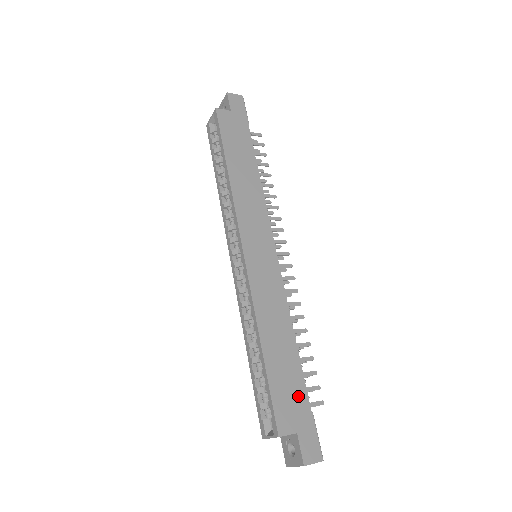
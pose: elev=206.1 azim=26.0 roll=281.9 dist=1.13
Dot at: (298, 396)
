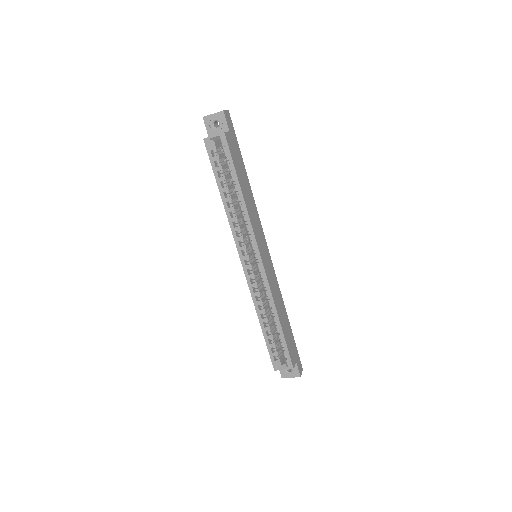
Dot at: (292, 342)
